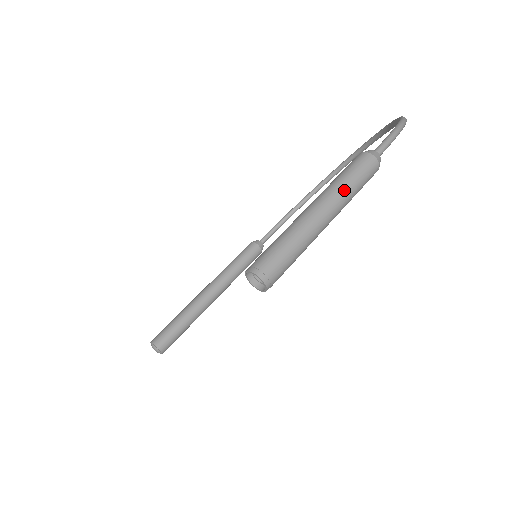
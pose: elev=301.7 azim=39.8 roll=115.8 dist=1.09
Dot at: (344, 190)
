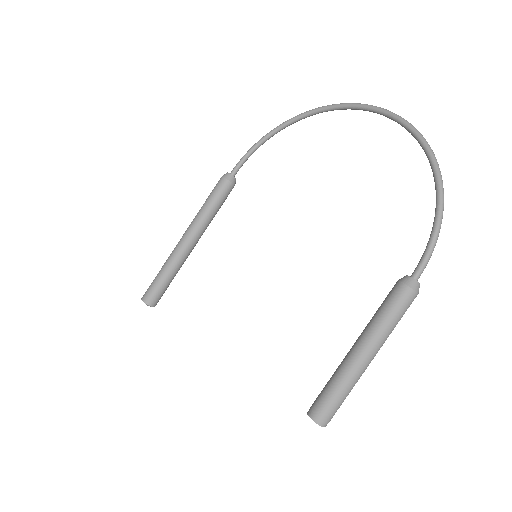
Dot at: occluded
